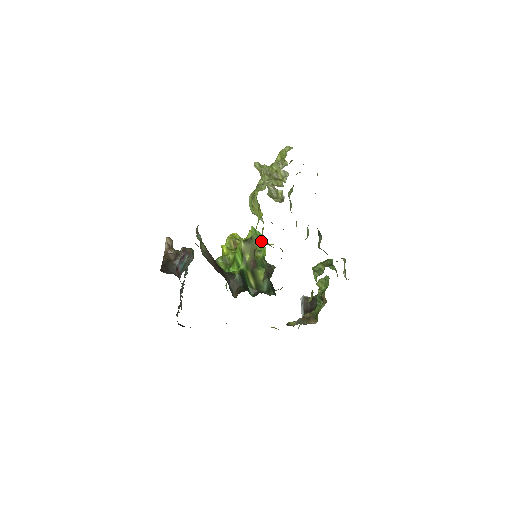
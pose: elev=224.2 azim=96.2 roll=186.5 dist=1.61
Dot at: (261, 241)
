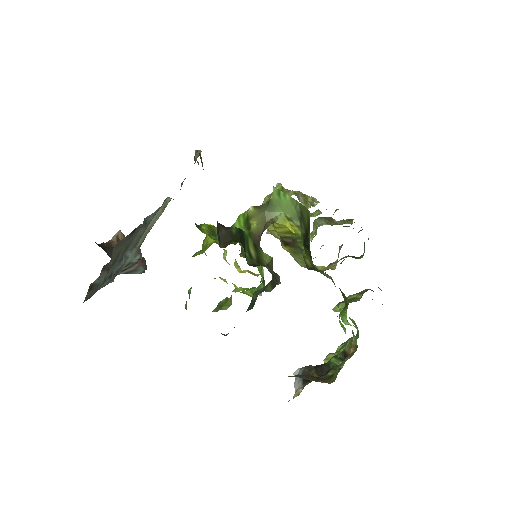
Dot at: (282, 210)
